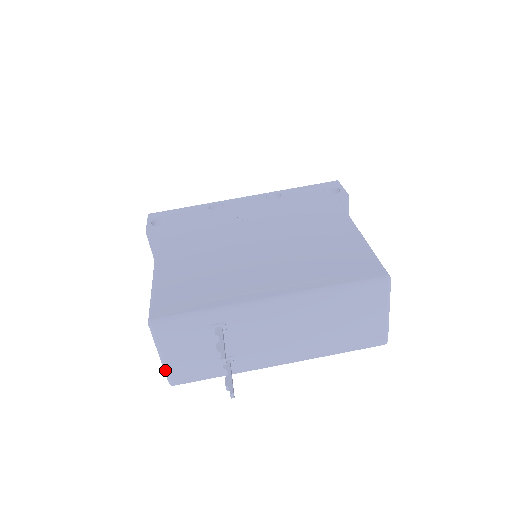
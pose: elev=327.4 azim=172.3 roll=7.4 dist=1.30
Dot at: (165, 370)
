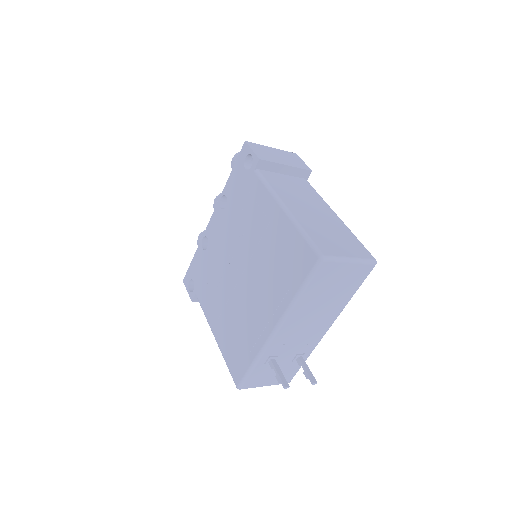
Dot at: occluded
